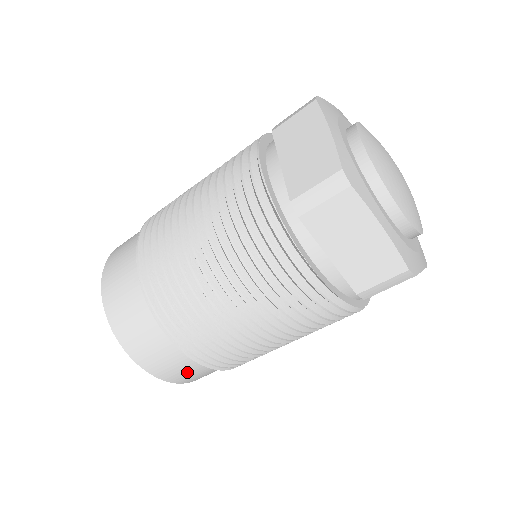
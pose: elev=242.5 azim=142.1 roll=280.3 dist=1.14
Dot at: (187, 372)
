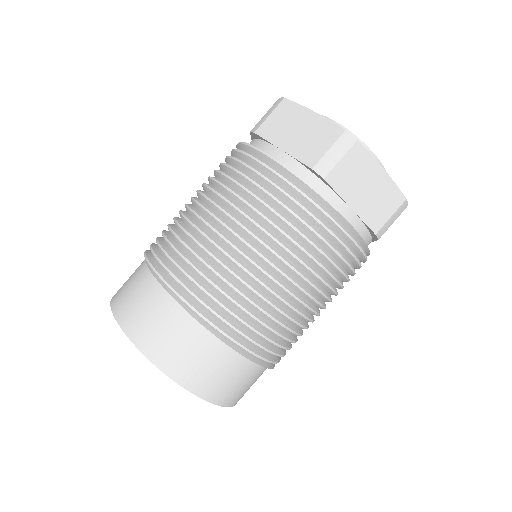
Dot at: (242, 384)
